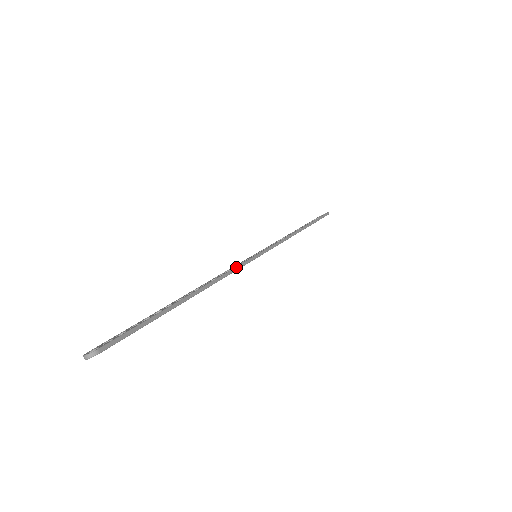
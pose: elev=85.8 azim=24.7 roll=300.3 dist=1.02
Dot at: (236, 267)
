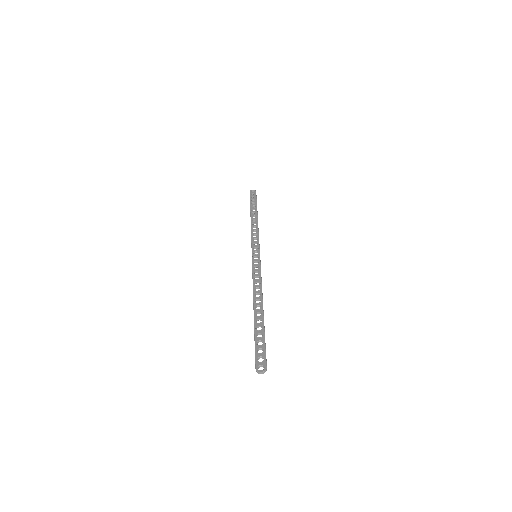
Dot at: occluded
